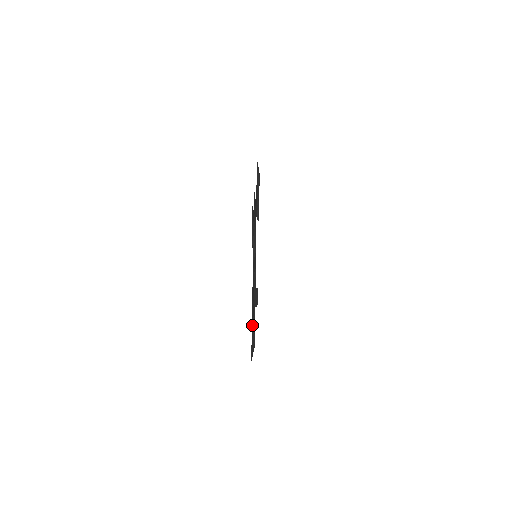
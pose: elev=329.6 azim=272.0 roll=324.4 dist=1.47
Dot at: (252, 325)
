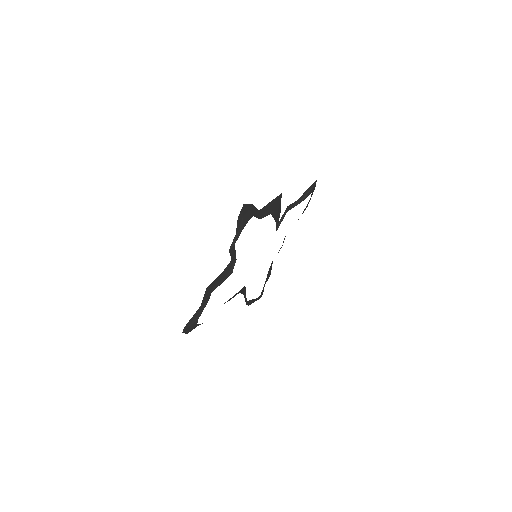
Dot at: (203, 304)
